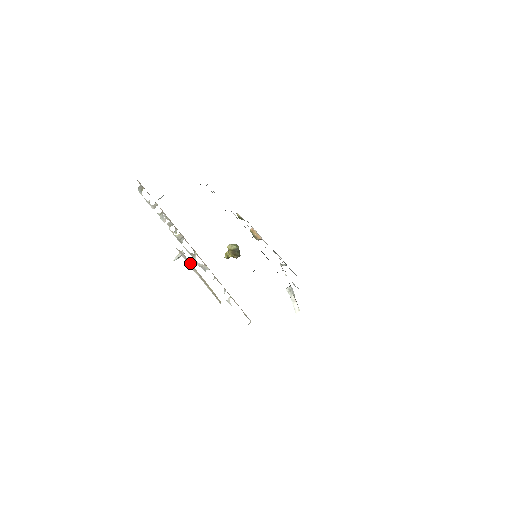
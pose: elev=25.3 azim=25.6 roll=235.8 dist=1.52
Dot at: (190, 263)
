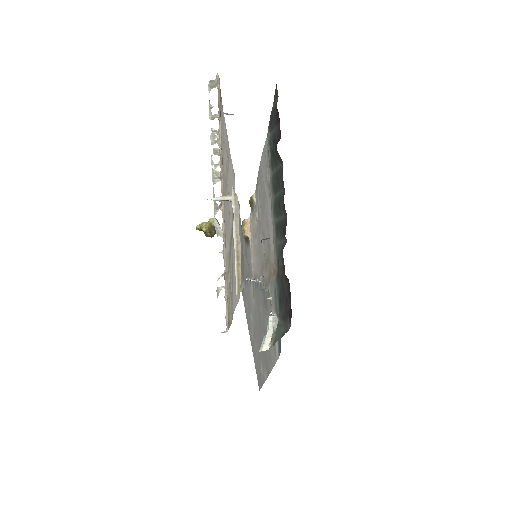
Dot at: (238, 219)
